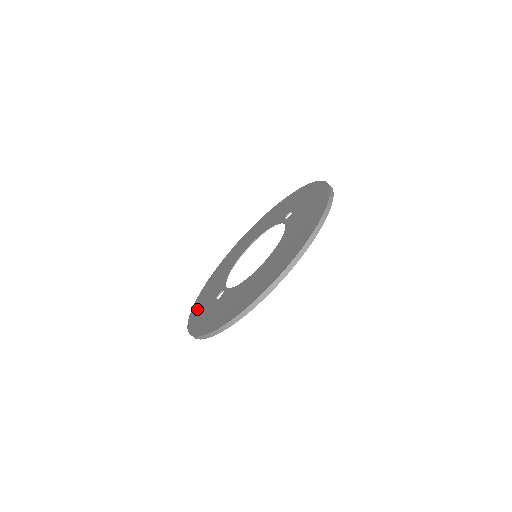
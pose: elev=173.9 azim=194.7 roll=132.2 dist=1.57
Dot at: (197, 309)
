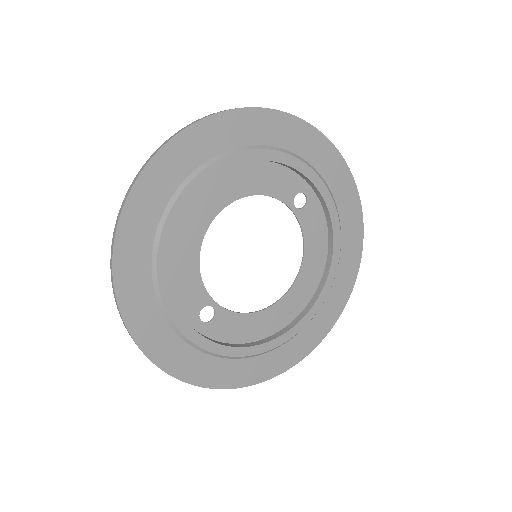
Dot at: occluded
